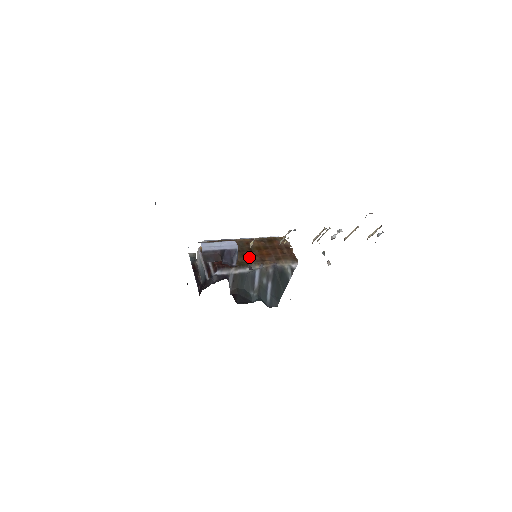
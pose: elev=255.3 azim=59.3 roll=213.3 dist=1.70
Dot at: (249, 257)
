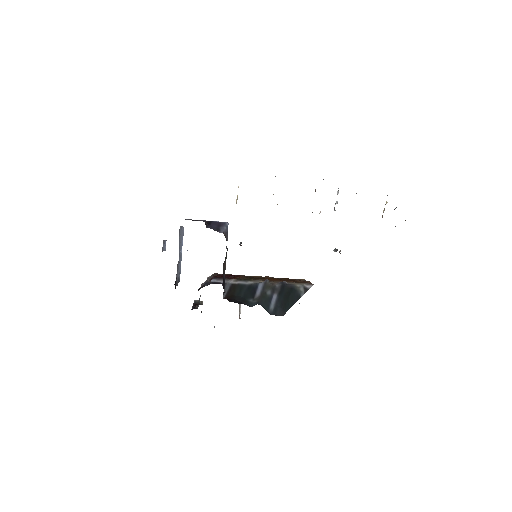
Dot at: (255, 279)
